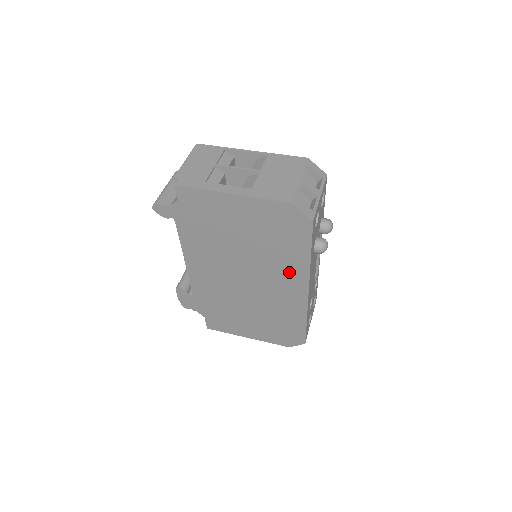
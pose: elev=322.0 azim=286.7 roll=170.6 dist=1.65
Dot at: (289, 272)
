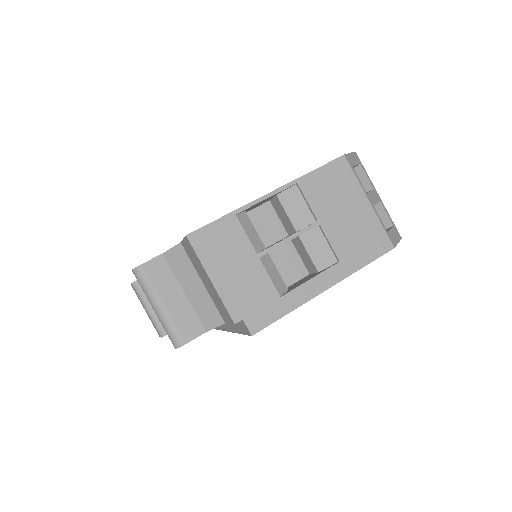
Dot at: occluded
